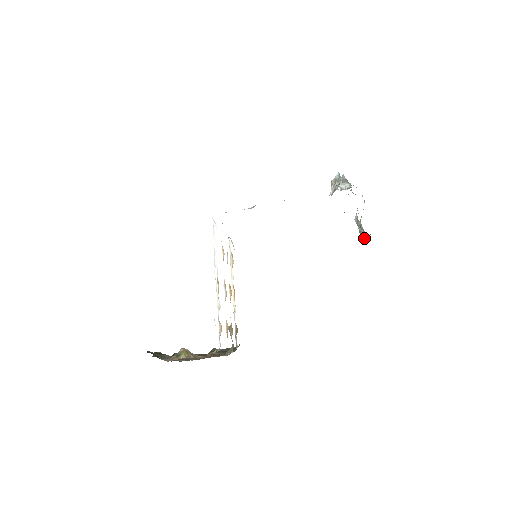
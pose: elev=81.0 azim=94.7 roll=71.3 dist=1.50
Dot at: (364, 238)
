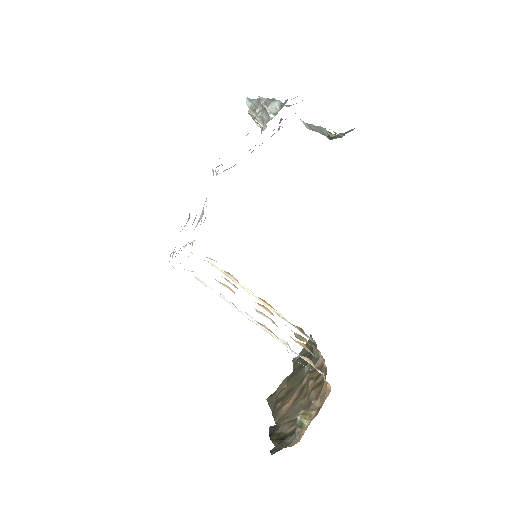
Dot at: occluded
